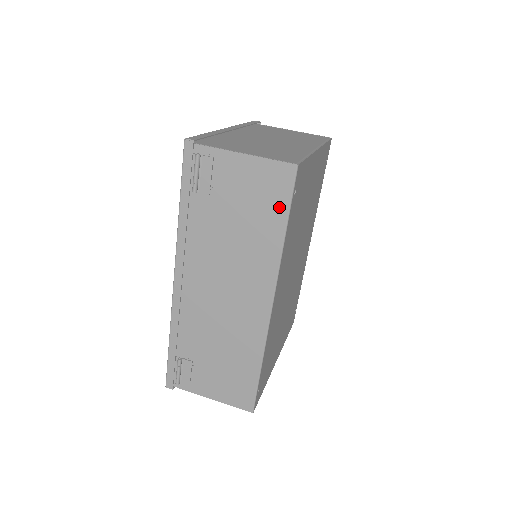
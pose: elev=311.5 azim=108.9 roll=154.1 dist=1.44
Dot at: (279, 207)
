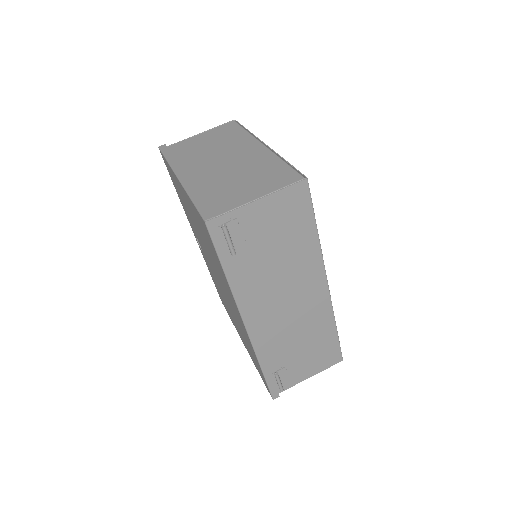
Dot at: (306, 217)
